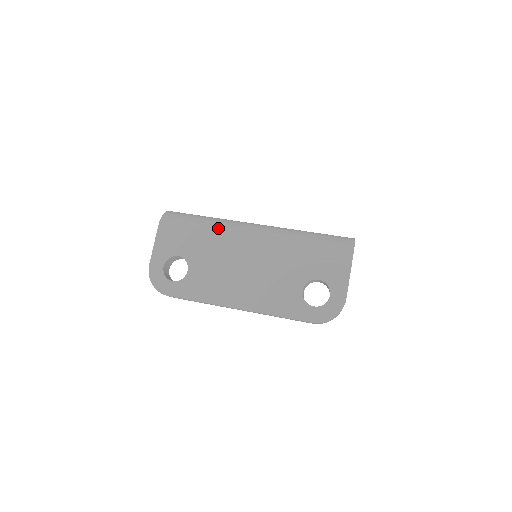
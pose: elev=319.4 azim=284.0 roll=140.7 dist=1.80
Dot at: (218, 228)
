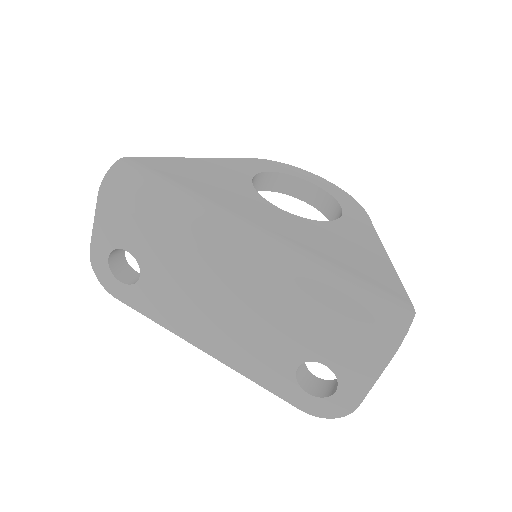
Dot at: (185, 230)
